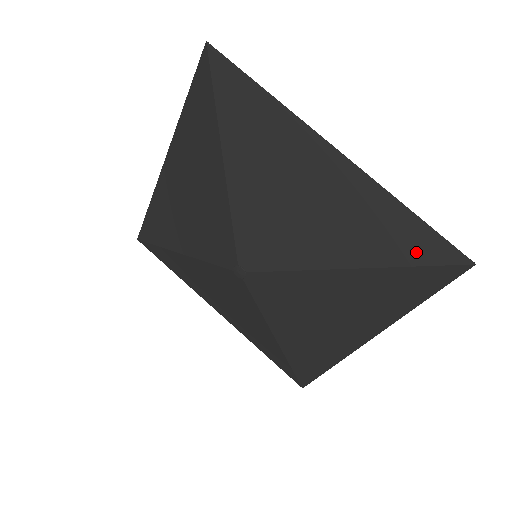
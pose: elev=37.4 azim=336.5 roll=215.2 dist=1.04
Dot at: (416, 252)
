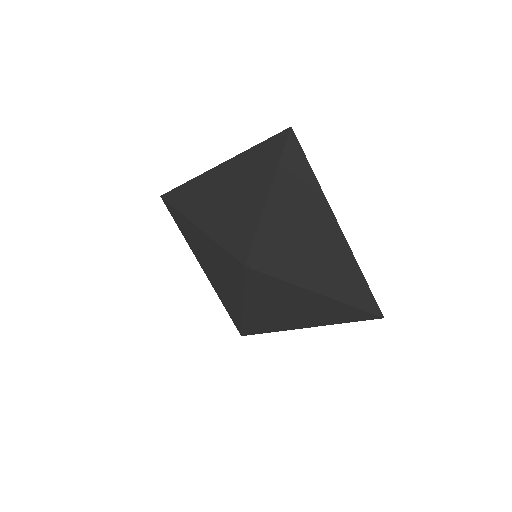
Dot at: (273, 156)
